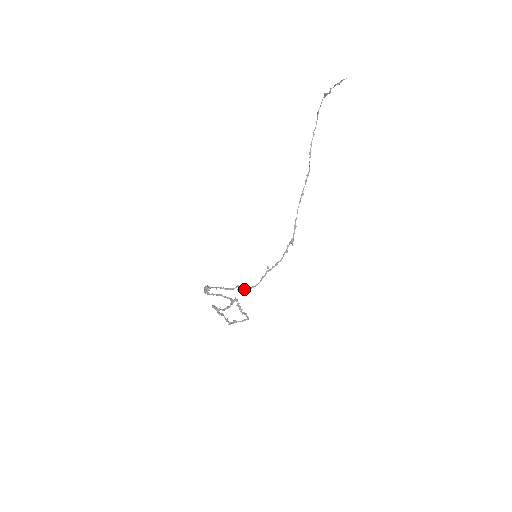
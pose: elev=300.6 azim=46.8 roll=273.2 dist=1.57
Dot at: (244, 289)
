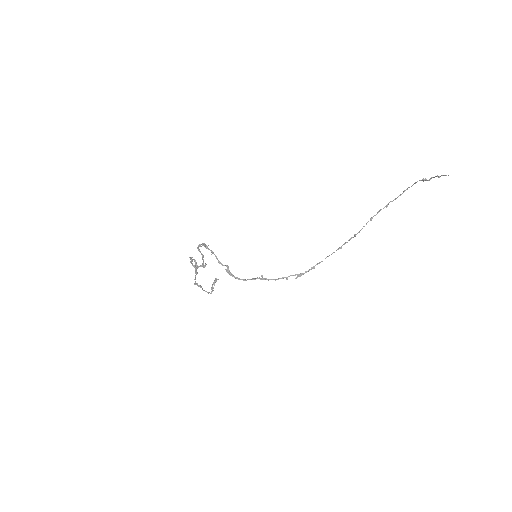
Dot at: (230, 273)
